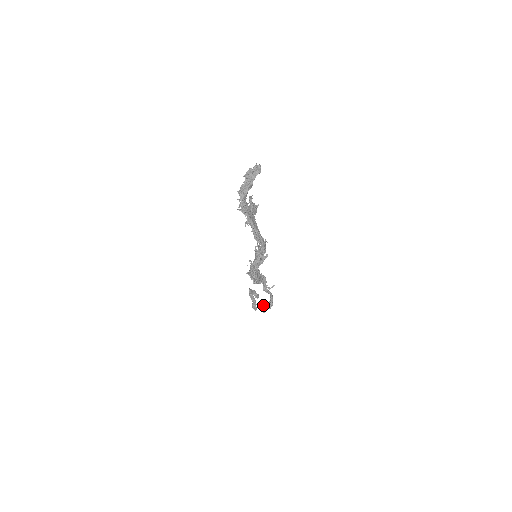
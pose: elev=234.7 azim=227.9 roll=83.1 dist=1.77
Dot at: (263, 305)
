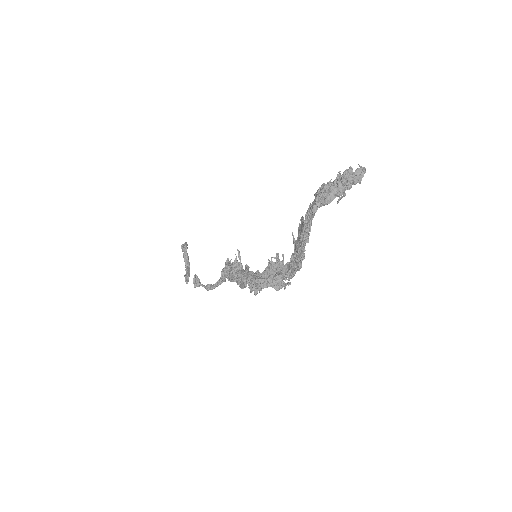
Dot at: (198, 278)
